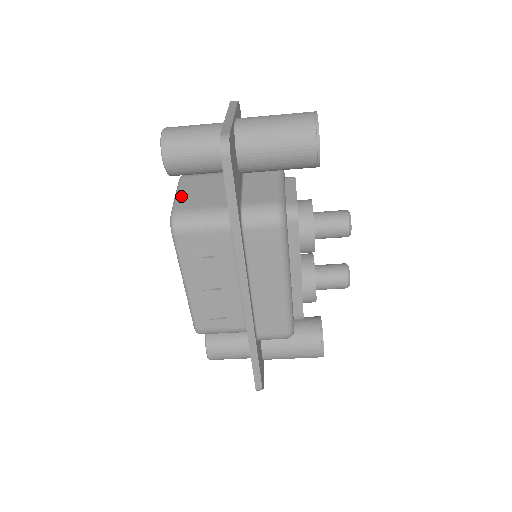
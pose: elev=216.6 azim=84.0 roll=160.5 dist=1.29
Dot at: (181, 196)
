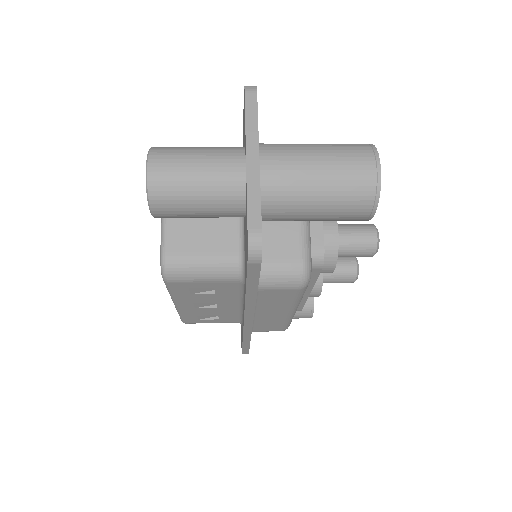
Dot at: (171, 225)
